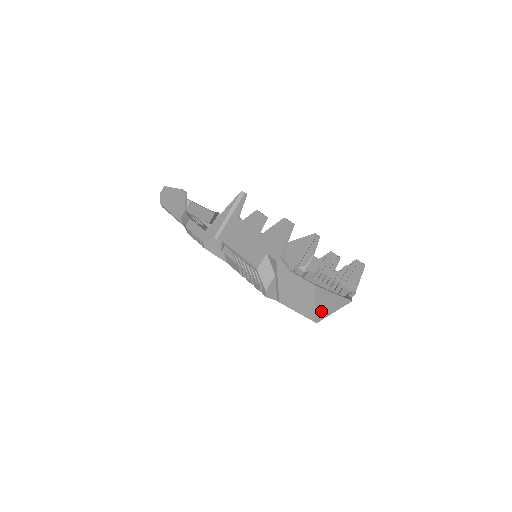
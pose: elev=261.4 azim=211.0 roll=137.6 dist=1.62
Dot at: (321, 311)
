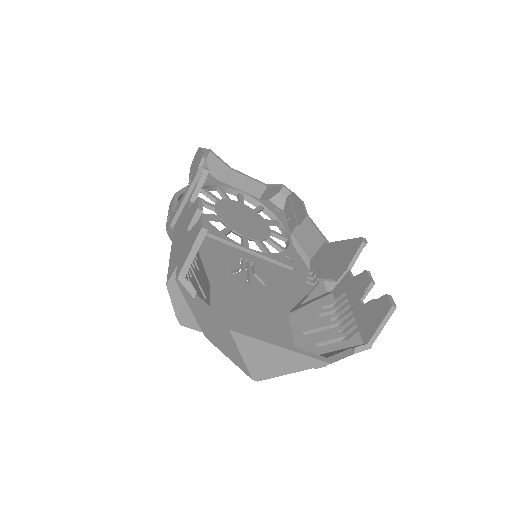
Dot at: (261, 367)
